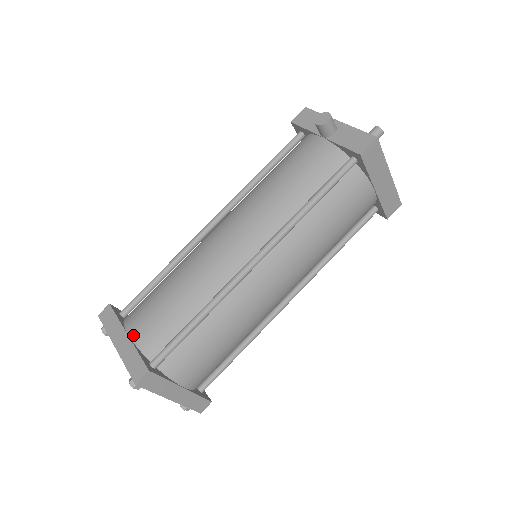
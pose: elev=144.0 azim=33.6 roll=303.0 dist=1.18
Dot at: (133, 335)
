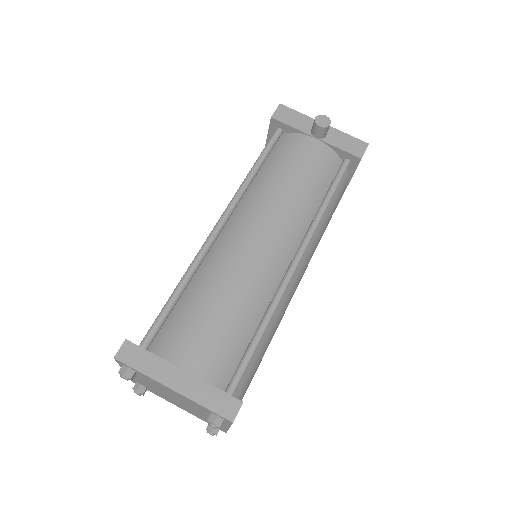
Dot at: (192, 369)
